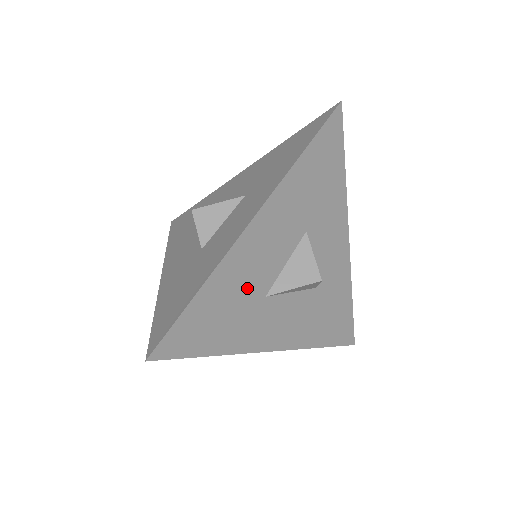
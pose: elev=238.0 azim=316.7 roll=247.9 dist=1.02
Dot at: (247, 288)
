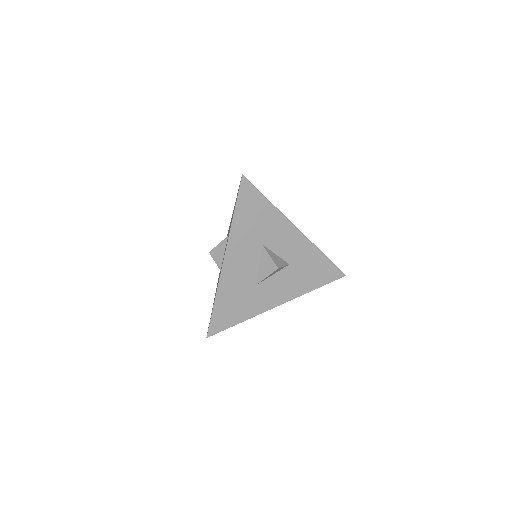
Dot at: (241, 287)
